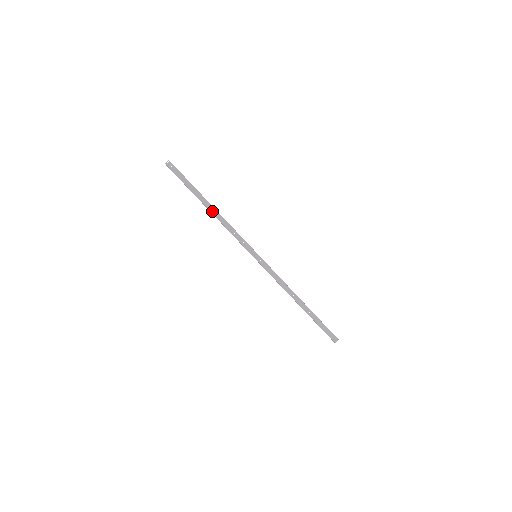
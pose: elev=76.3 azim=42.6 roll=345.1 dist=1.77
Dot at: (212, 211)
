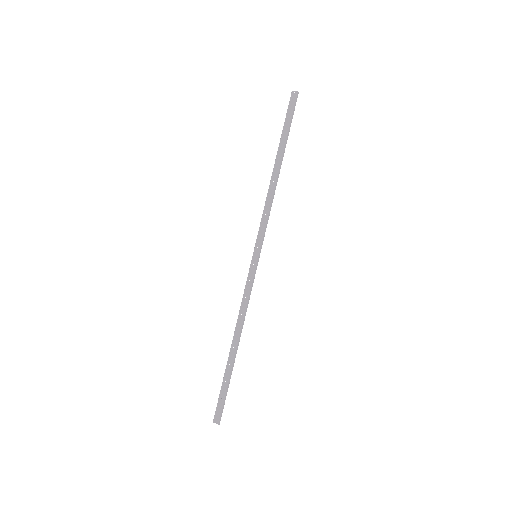
Dot at: (274, 173)
